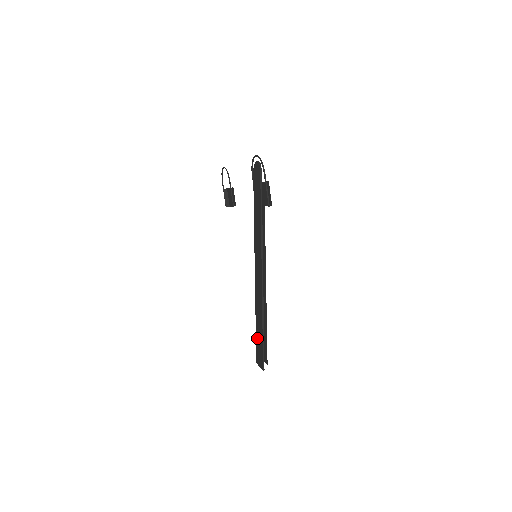
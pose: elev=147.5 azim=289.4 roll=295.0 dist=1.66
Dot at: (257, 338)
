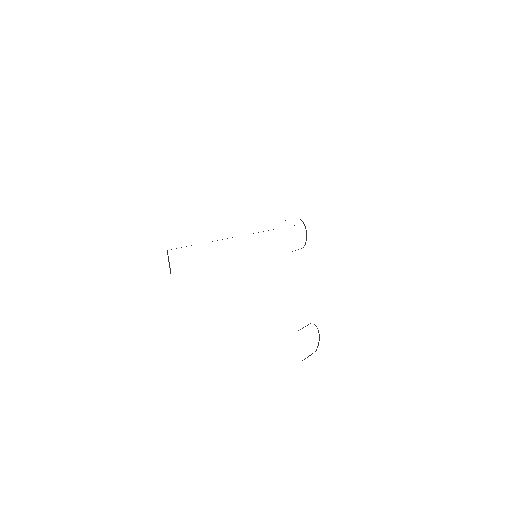
Dot at: occluded
